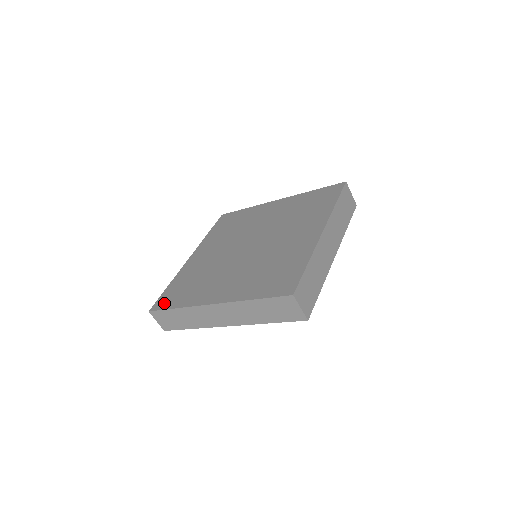
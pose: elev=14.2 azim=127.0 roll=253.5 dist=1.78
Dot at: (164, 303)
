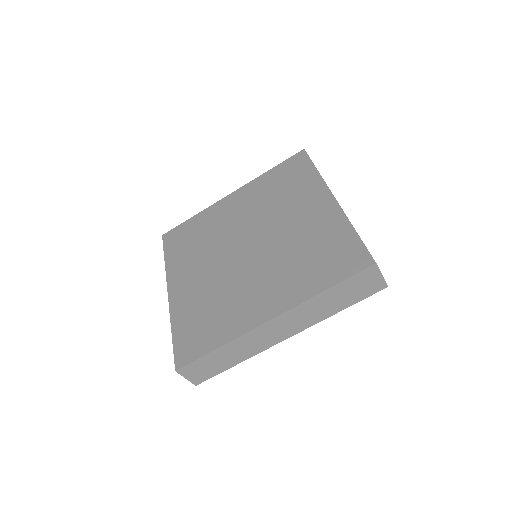
Dot at: (170, 240)
